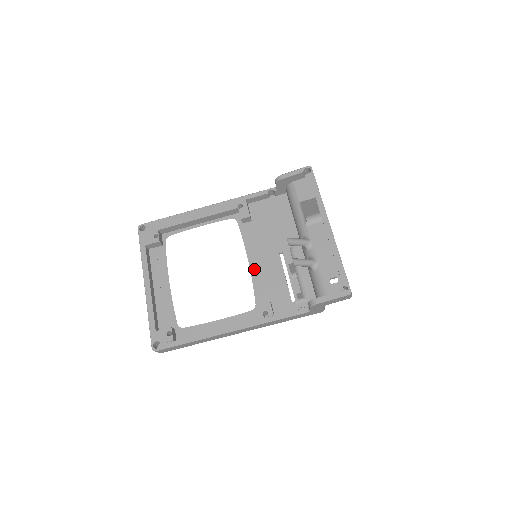
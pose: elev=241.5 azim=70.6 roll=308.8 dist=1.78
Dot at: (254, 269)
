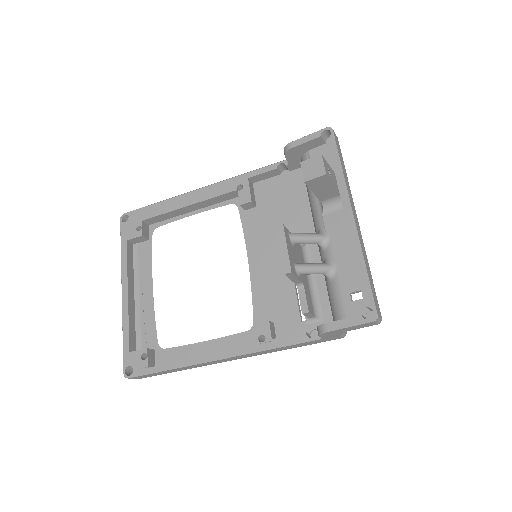
Dot at: (255, 273)
